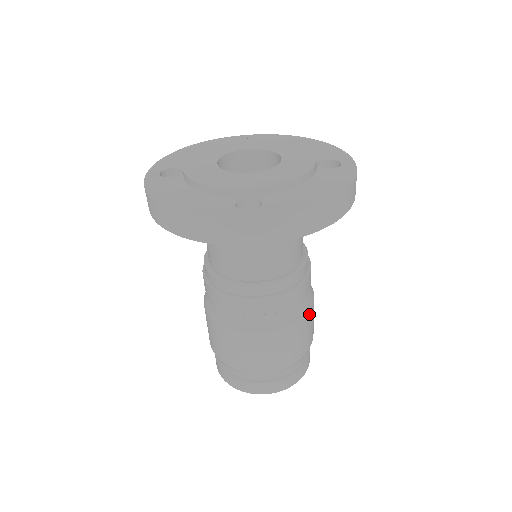
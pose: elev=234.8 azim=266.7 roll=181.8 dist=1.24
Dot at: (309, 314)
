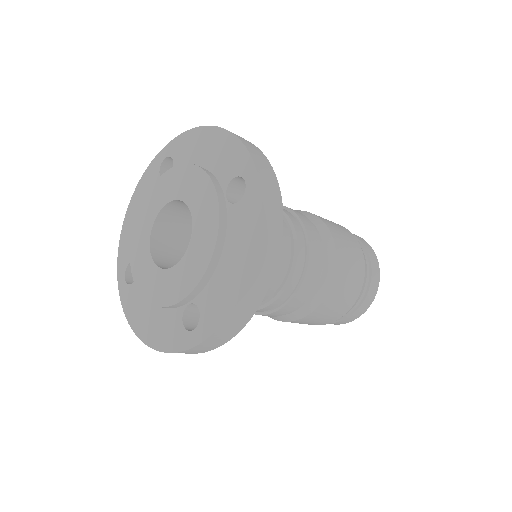
Dot at: (338, 269)
